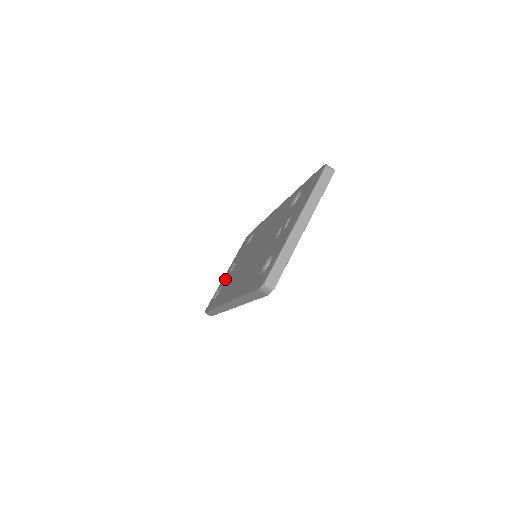
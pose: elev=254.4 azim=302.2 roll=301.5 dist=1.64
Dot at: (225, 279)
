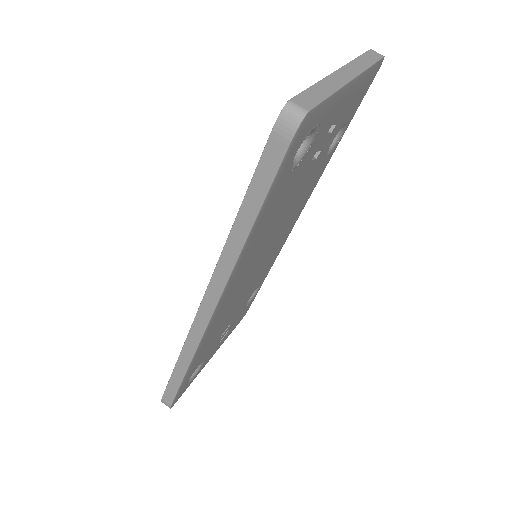
Dot at: occluded
